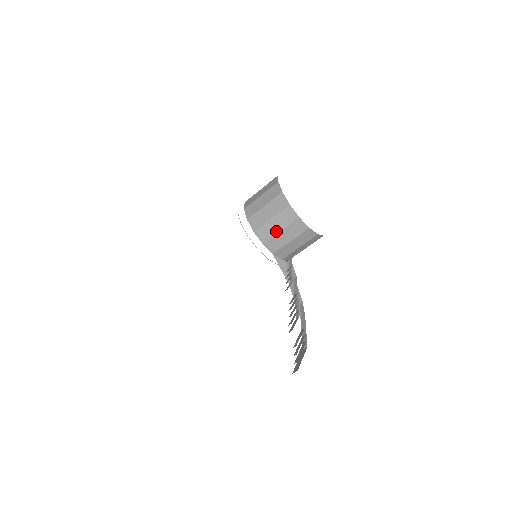
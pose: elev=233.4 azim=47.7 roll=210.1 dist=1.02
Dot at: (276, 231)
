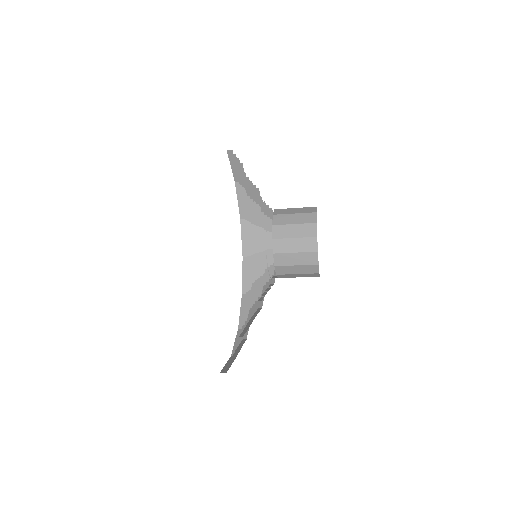
Dot at: (295, 277)
